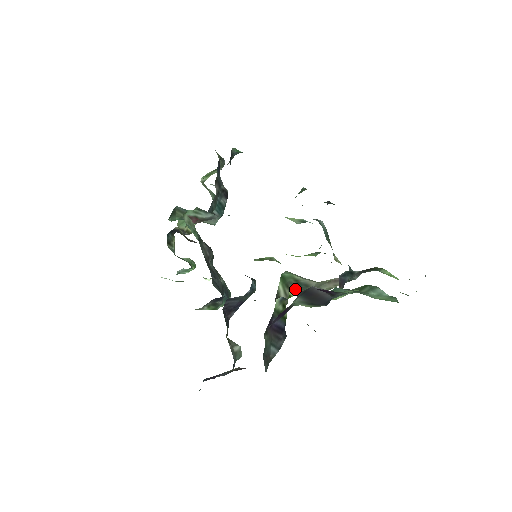
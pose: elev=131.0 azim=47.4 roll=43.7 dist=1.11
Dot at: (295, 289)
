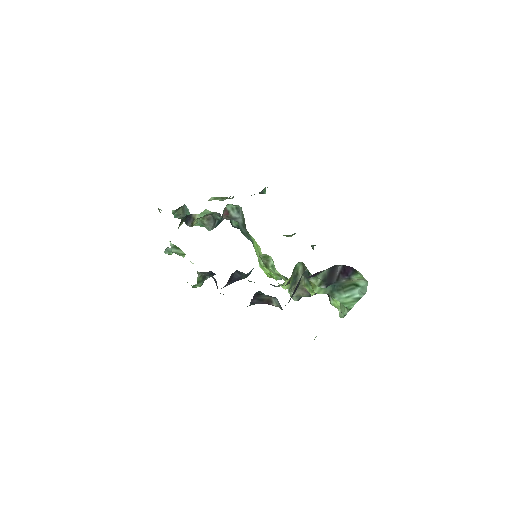
Dot at: occluded
